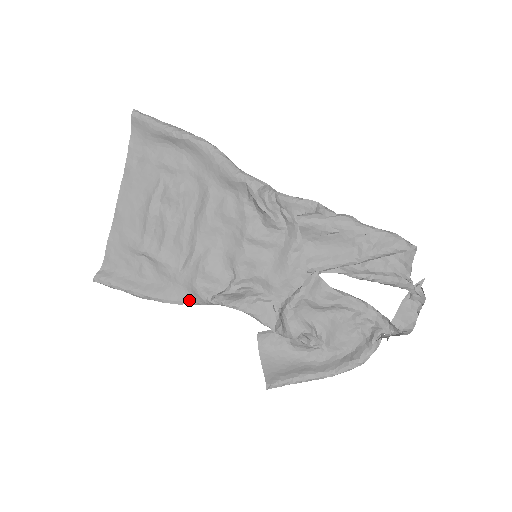
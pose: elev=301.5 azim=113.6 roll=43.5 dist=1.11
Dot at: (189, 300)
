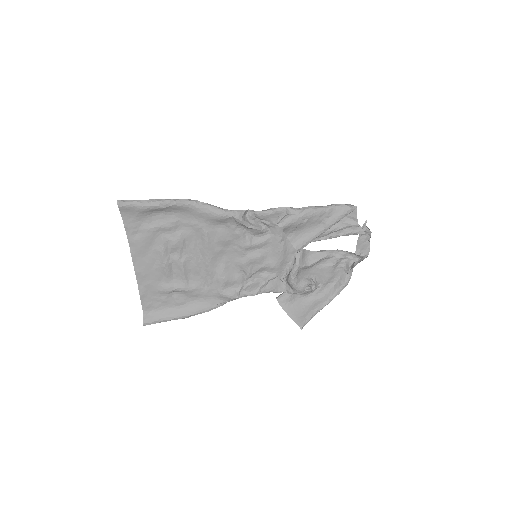
Dot at: (221, 303)
